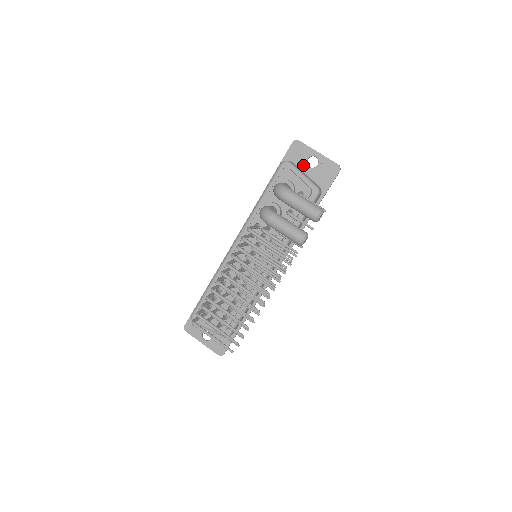
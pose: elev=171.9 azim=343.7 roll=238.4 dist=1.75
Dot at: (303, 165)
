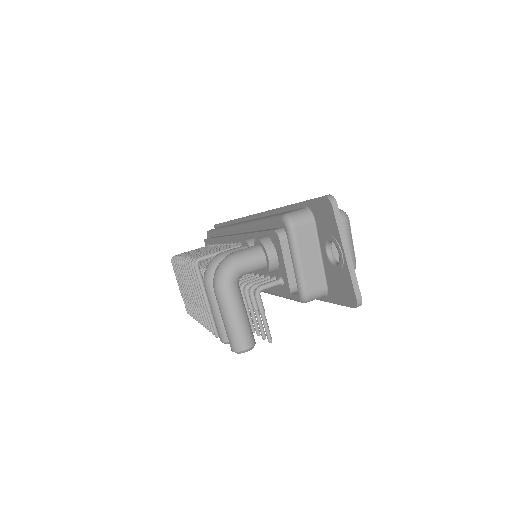
Dot at: (323, 240)
